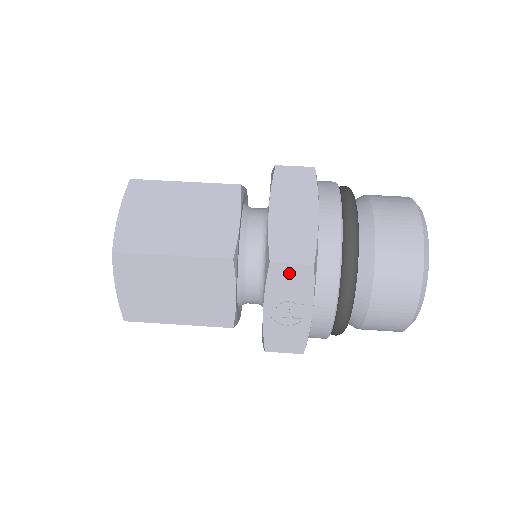
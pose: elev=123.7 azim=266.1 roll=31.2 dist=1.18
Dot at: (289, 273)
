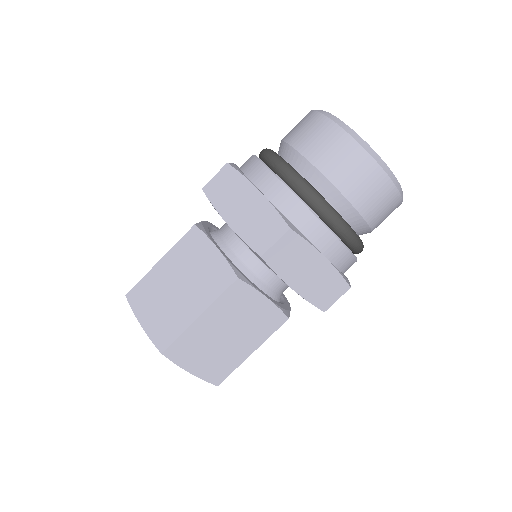
Dot at: occluded
